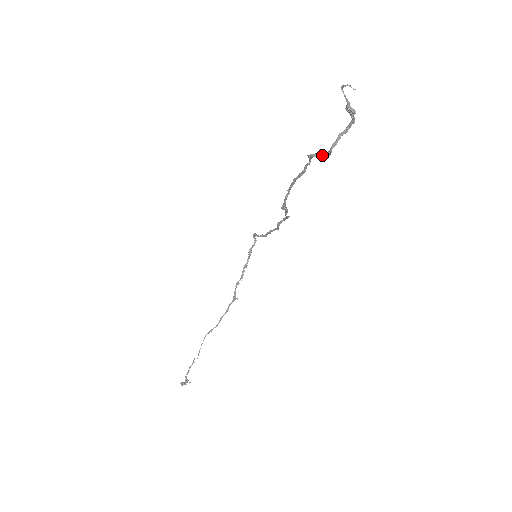
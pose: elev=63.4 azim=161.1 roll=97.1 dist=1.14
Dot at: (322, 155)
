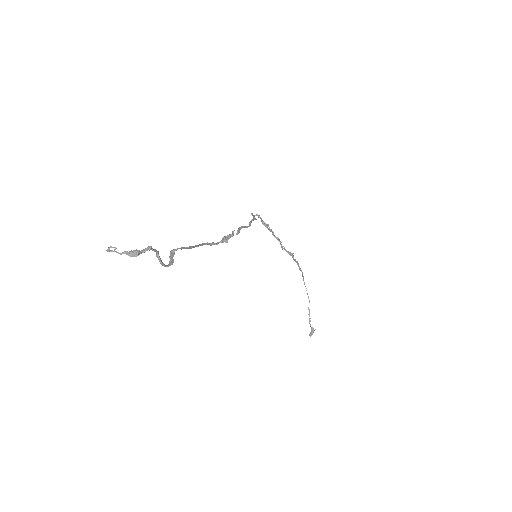
Dot at: occluded
